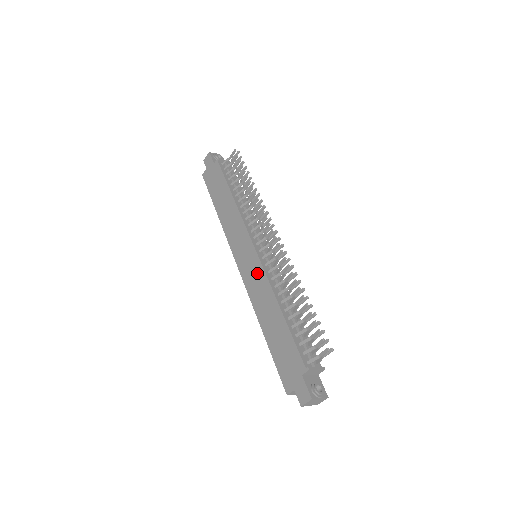
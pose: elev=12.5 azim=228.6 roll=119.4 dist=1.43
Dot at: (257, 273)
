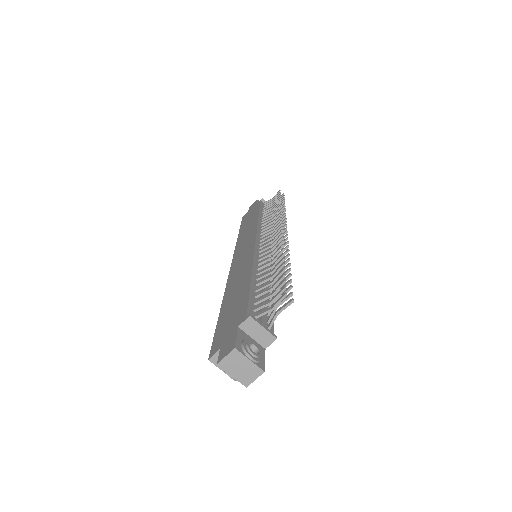
Dot at: (246, 257)
